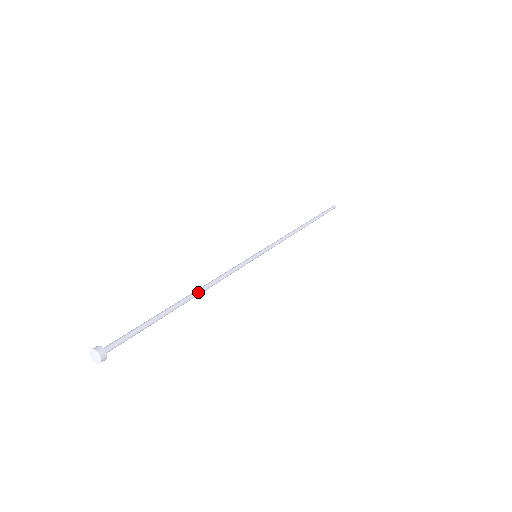
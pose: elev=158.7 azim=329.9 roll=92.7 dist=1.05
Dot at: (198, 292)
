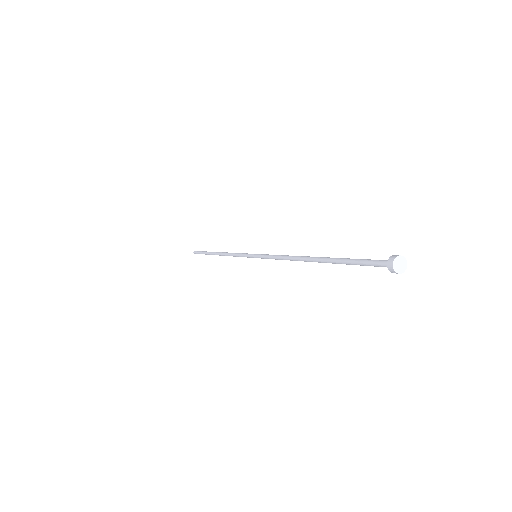
Dot at: (306, 256)
